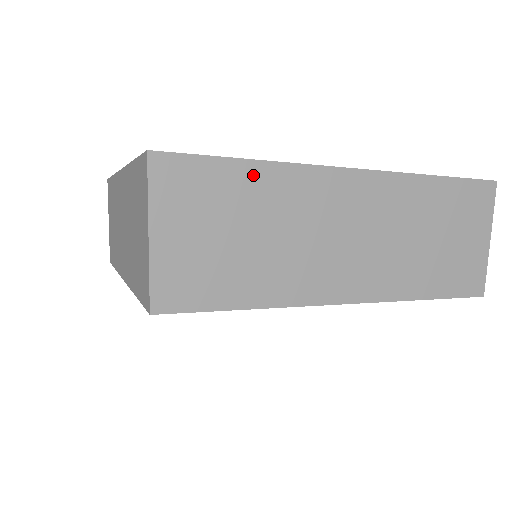
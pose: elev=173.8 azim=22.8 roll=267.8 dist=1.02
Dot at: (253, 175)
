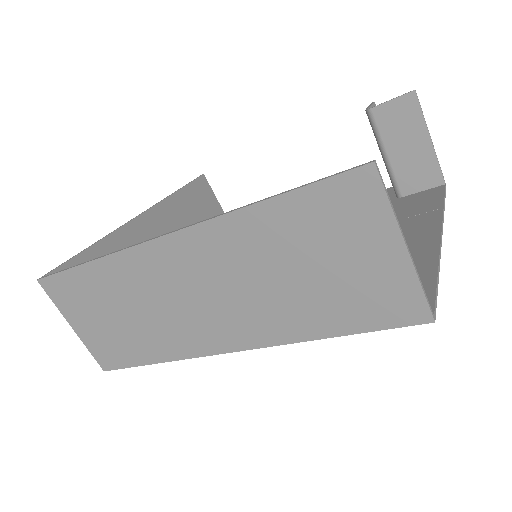
Dot at: (96, 273)
